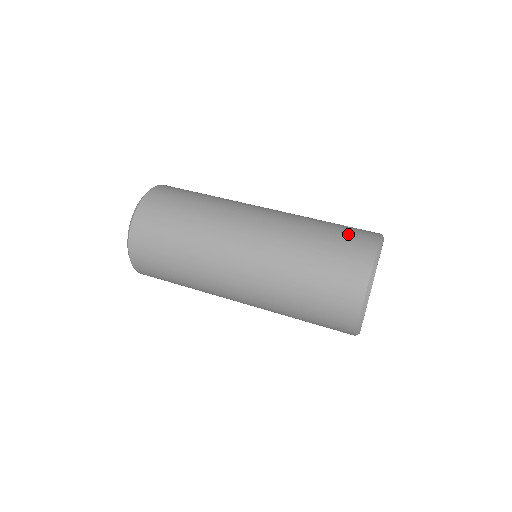
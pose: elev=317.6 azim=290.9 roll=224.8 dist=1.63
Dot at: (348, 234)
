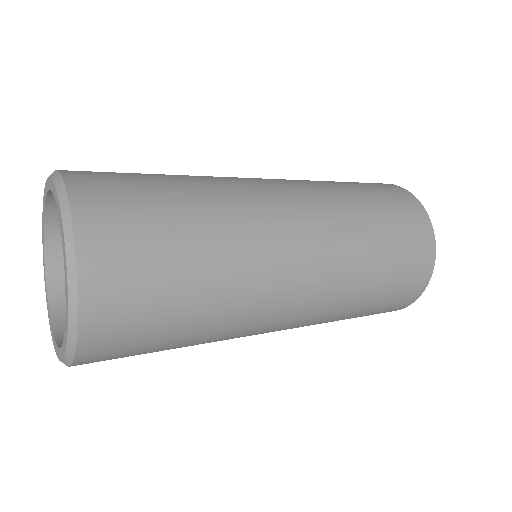
Dot at: occluded
